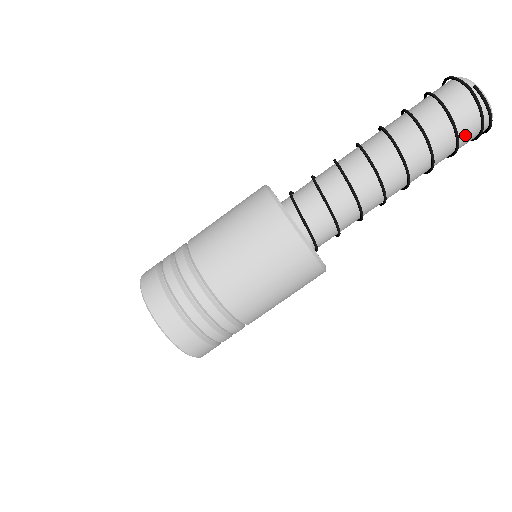
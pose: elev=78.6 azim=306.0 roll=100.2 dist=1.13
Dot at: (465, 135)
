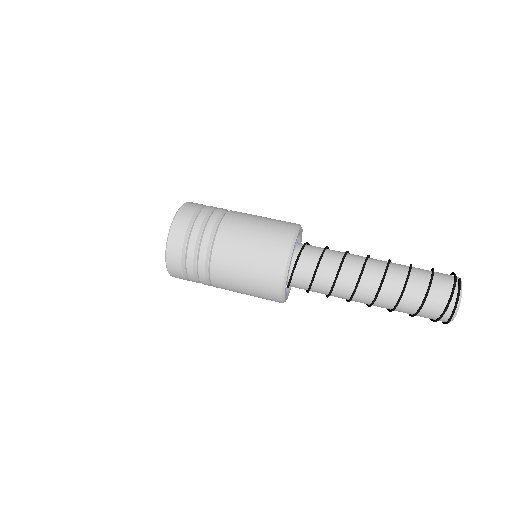
Dot at: (433, 300)
